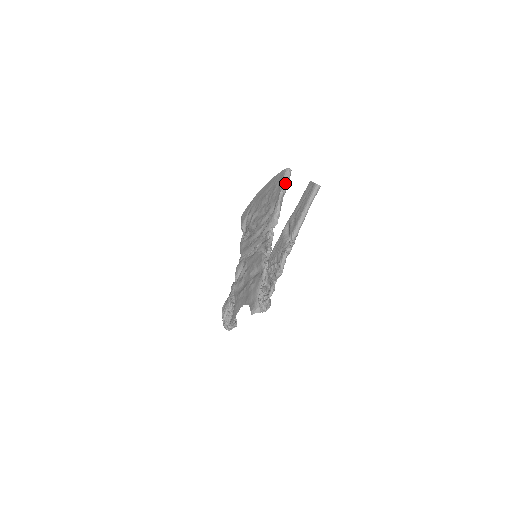
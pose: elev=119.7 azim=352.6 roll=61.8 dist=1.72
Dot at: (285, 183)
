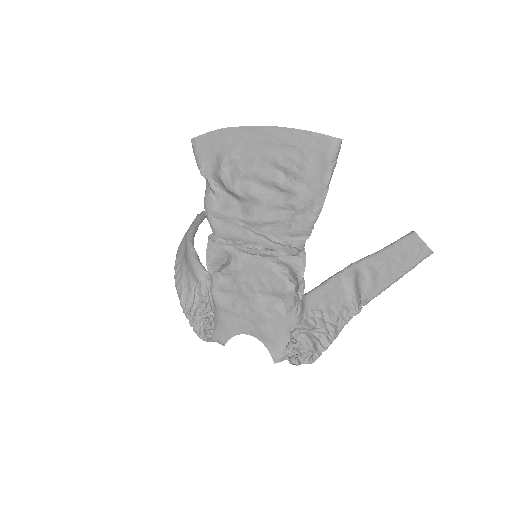
Dot at: occluded
